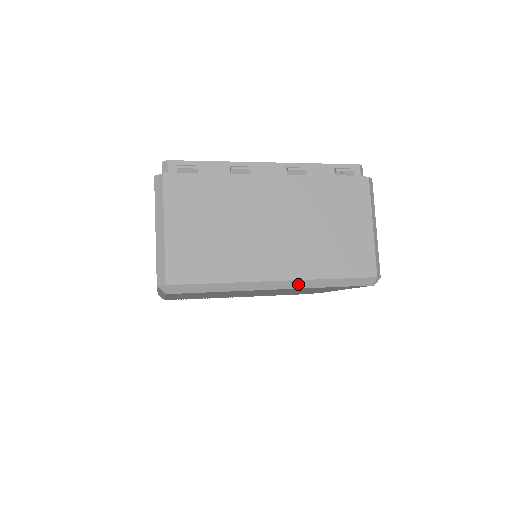
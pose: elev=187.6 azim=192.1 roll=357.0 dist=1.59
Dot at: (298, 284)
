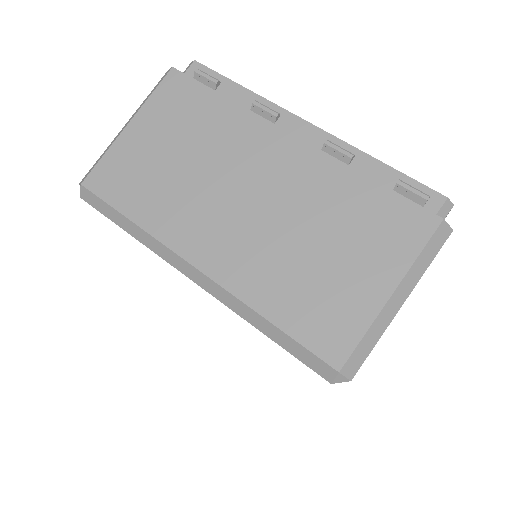
Dot at: (221, 294)
